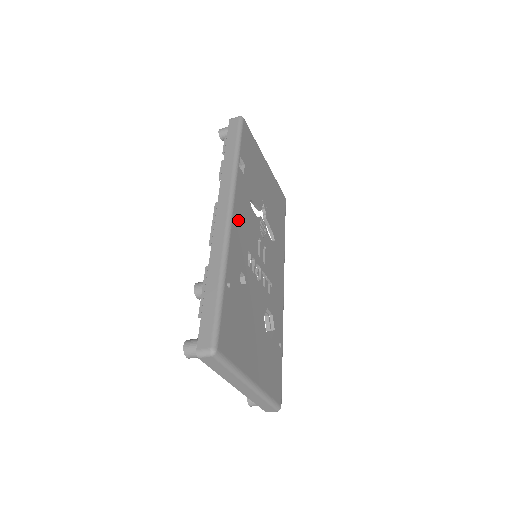
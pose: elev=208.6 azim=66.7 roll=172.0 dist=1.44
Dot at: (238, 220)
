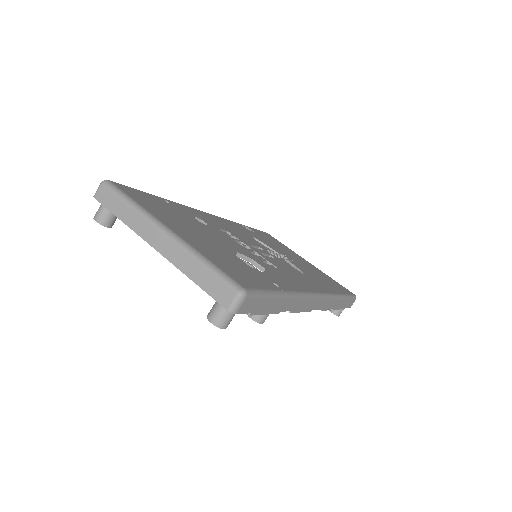
Dot at: (218, 220)
